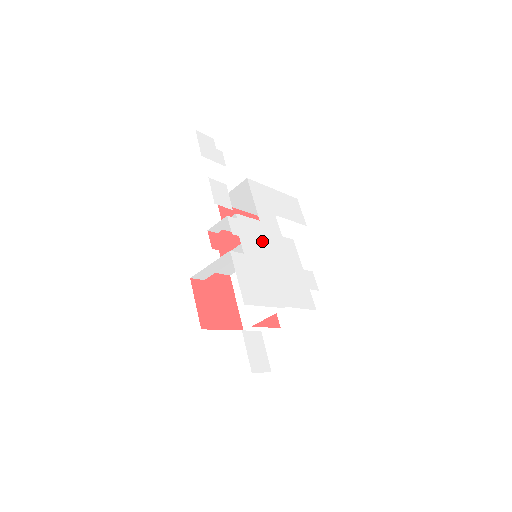
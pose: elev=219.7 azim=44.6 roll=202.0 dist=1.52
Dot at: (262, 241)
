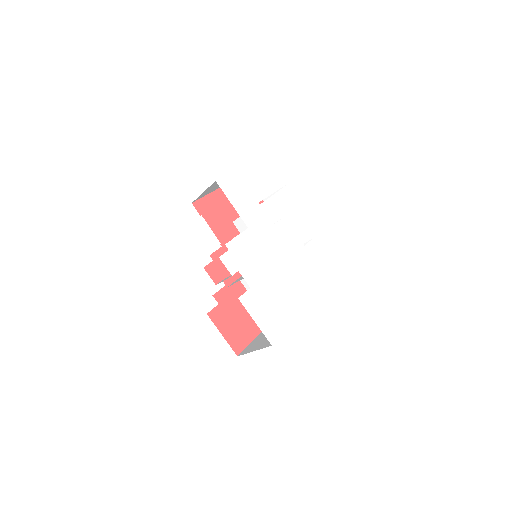
Dot at: (259, 253)
